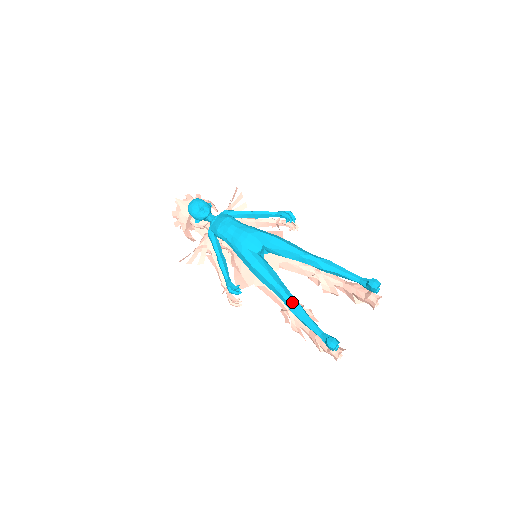
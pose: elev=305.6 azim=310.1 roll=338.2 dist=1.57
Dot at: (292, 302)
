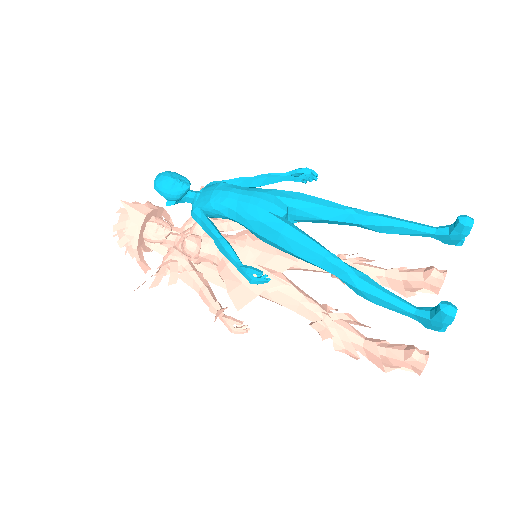
Dot at: (356, 273)
